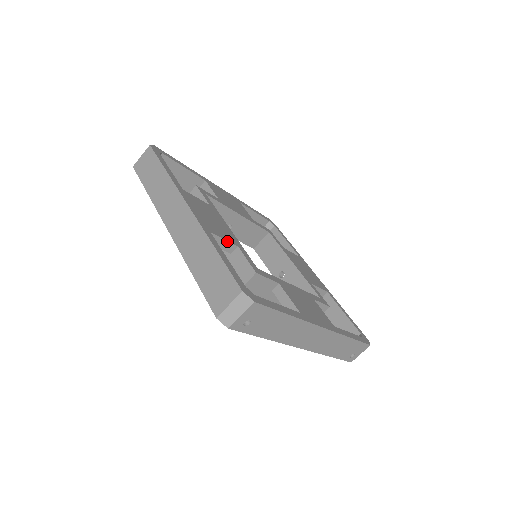
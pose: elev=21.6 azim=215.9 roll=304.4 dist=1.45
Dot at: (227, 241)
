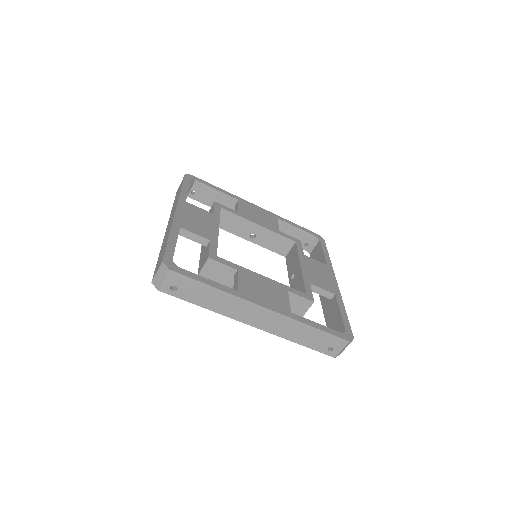
Dot at: (198, 235)
